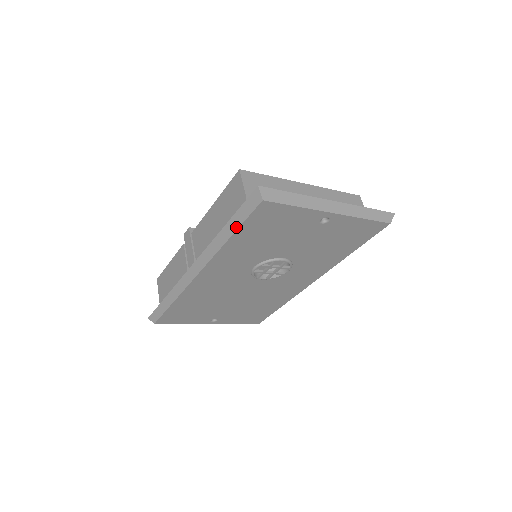
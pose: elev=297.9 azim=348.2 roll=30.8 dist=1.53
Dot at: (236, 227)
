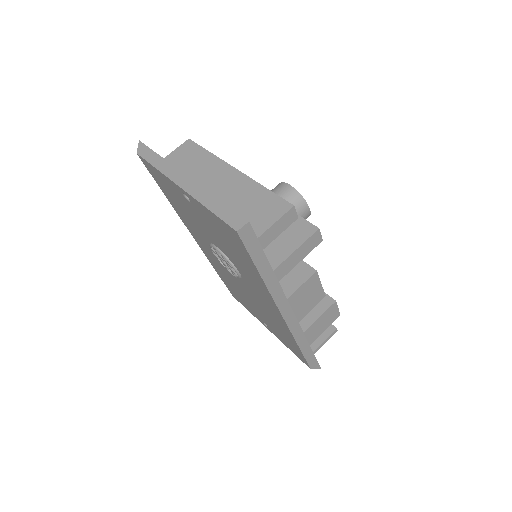
Dot at: occluded
